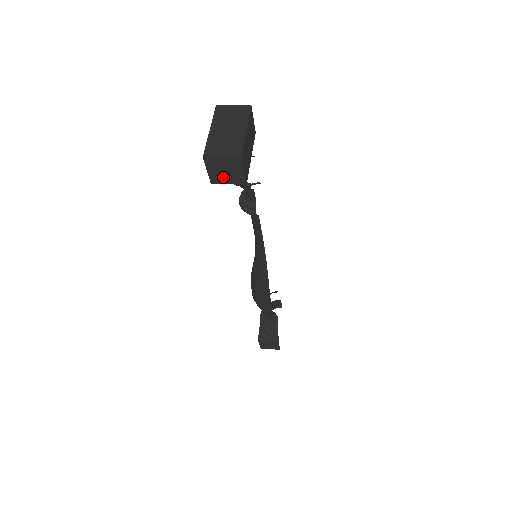
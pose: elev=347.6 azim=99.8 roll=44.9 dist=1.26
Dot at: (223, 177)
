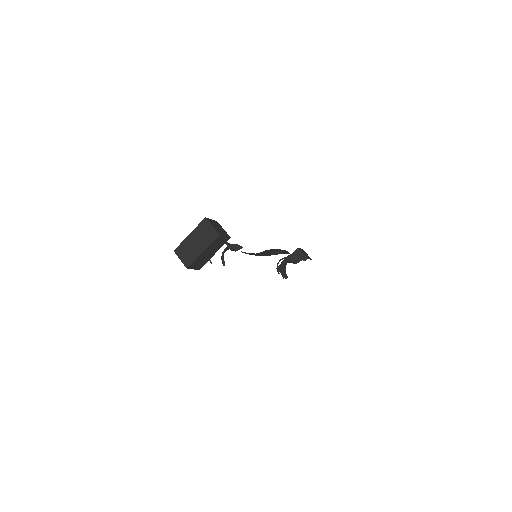
Dot at: occluded
